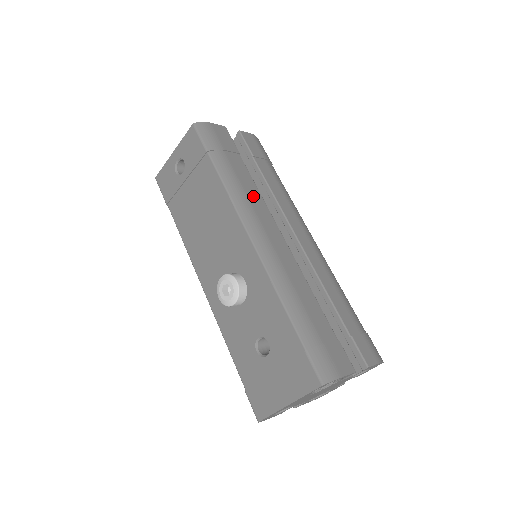
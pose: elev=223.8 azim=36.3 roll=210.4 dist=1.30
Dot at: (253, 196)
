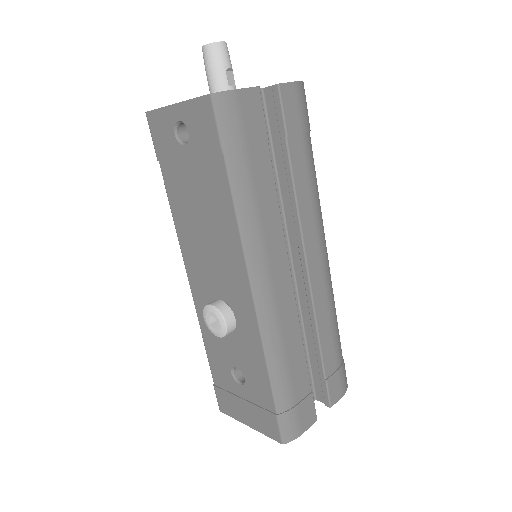
Dot at: (270, 223)
